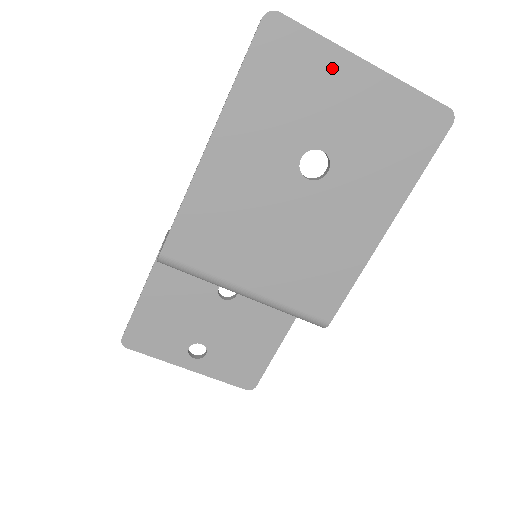
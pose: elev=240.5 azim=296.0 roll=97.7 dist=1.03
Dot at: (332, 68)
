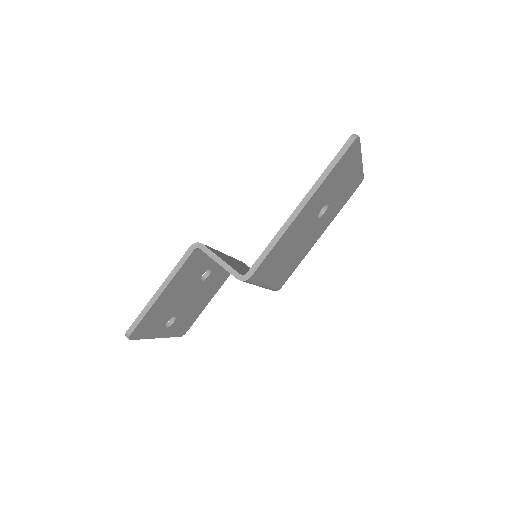
Dot at: (354, 163)
